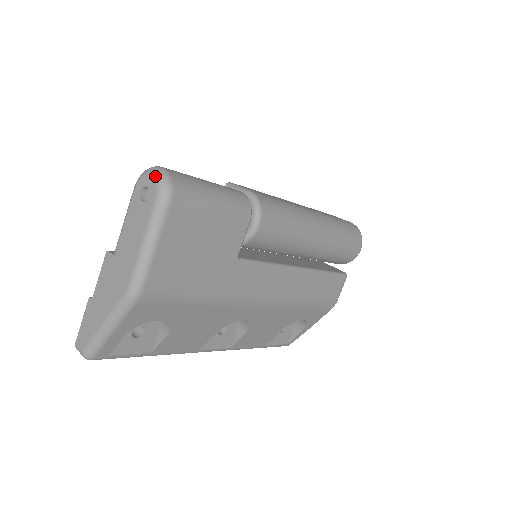
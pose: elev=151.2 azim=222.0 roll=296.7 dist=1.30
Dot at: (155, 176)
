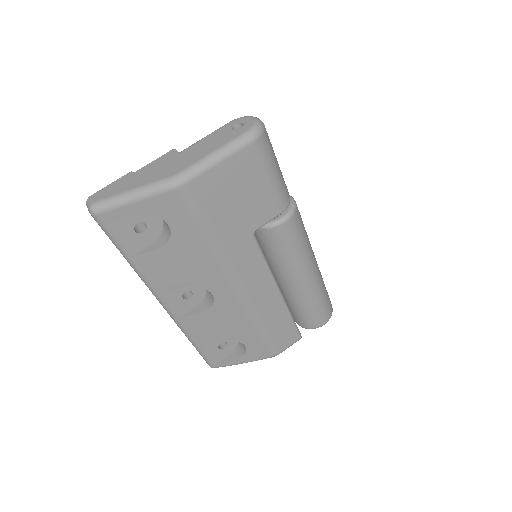
Dot at: (255, 120)
